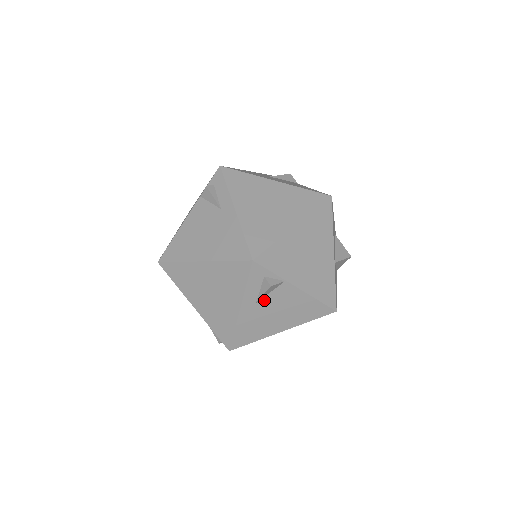
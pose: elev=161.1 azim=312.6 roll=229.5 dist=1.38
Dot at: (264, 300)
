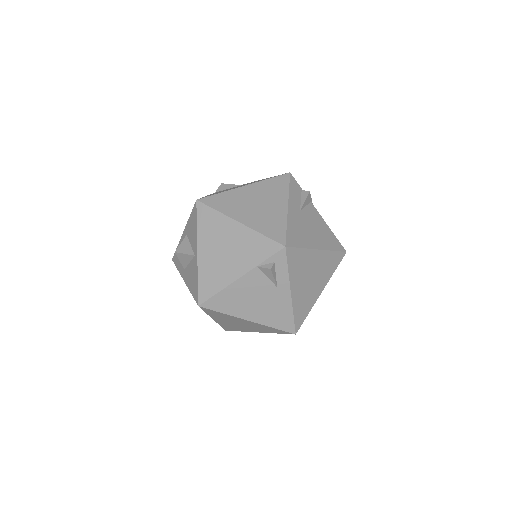
Dot at: occluded
